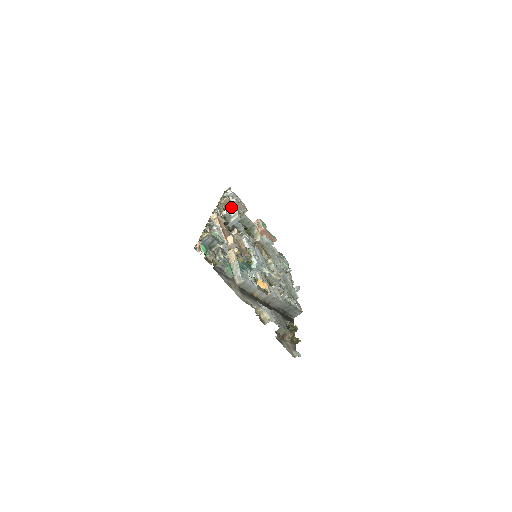
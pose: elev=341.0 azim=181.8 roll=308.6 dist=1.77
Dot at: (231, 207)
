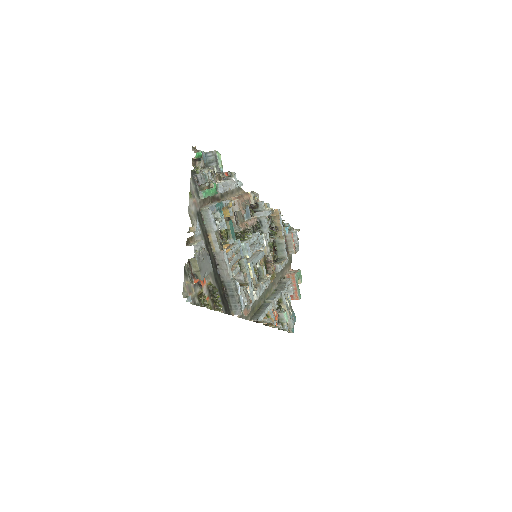
Dot at: (277, 221)
